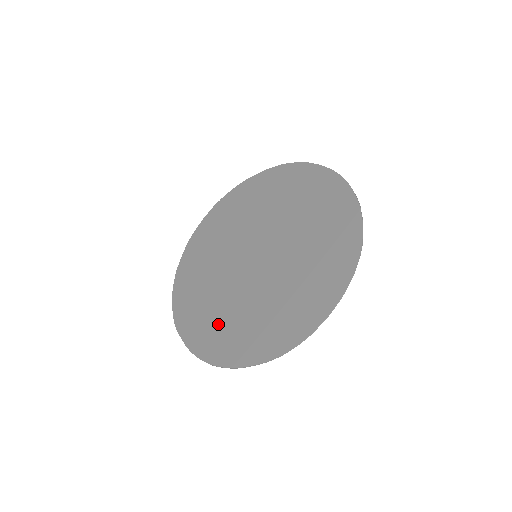
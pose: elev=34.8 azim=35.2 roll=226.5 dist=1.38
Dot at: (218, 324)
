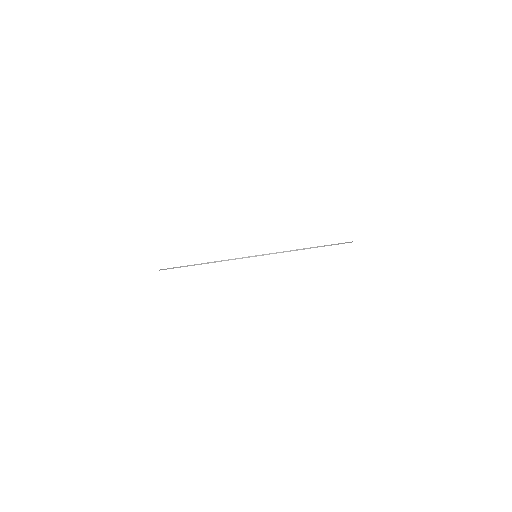
Dot at: occluded
